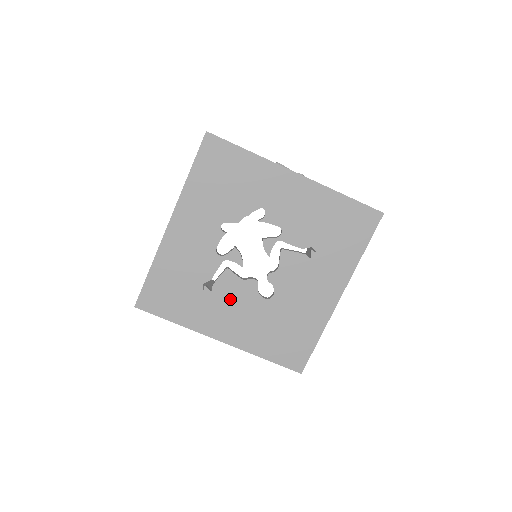
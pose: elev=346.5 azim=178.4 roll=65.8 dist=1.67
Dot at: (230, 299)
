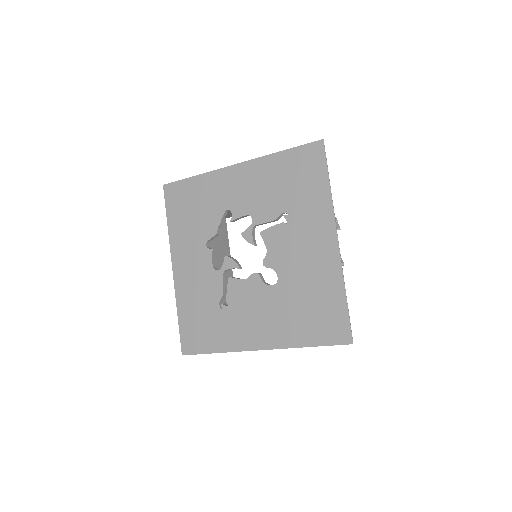
Dot at: (246, 304)
